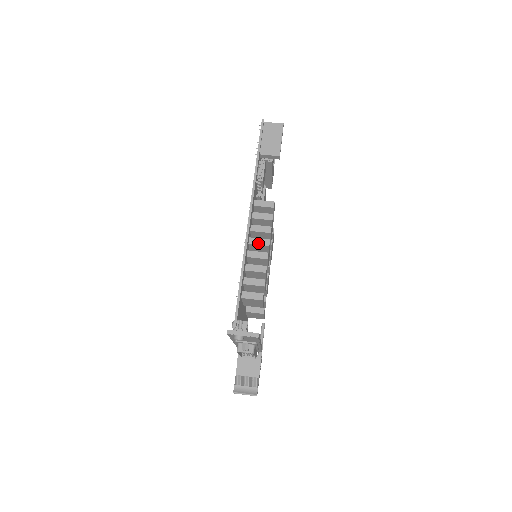
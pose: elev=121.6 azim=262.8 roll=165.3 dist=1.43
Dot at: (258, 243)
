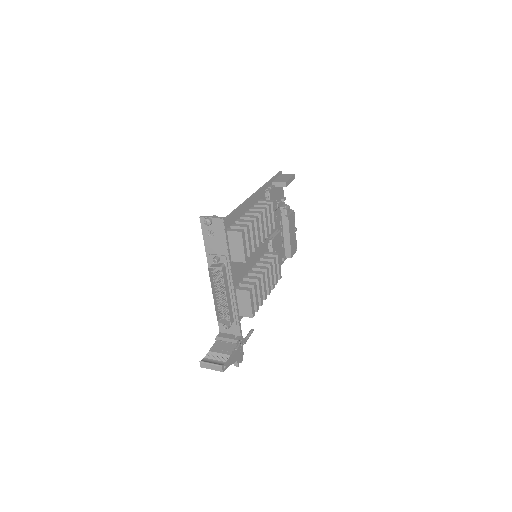
Dot at: (252, 212)
